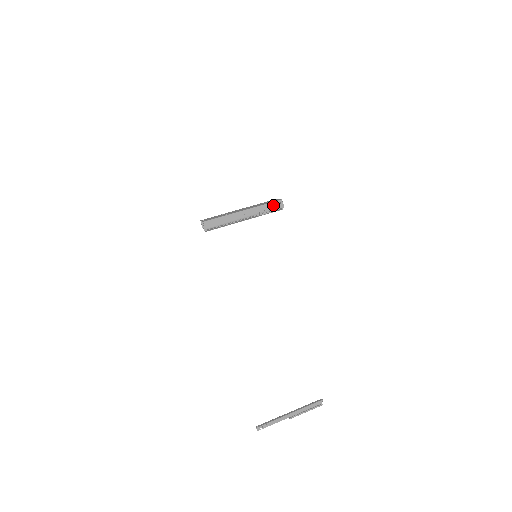
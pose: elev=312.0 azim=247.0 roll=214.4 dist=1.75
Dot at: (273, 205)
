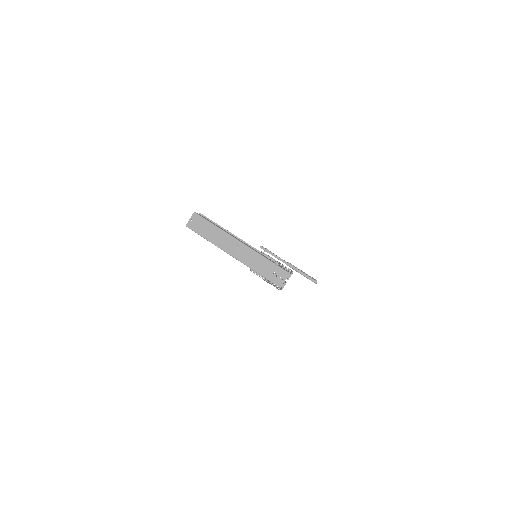
Dot at: (267, 282)
